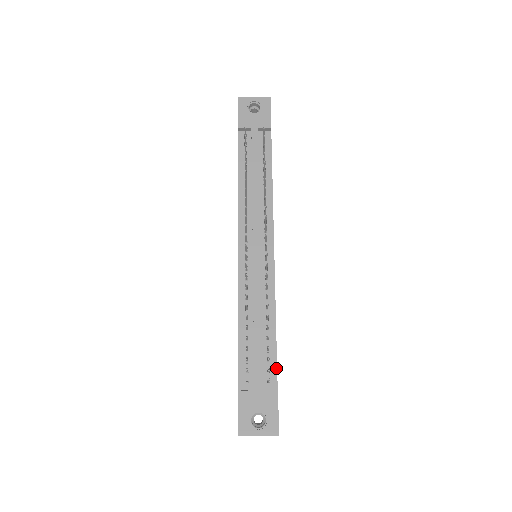
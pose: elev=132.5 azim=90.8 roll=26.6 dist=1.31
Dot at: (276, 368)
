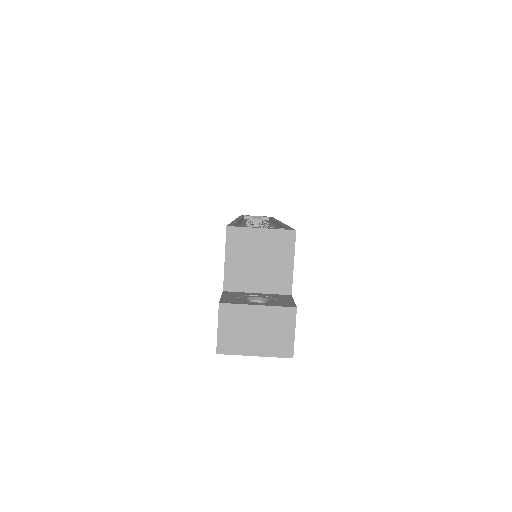
Dot at: occluded
